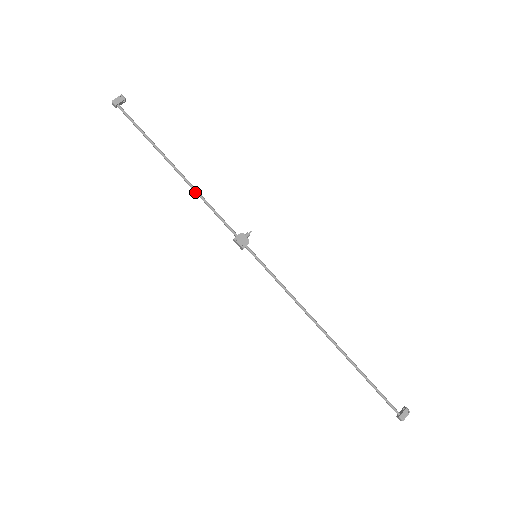
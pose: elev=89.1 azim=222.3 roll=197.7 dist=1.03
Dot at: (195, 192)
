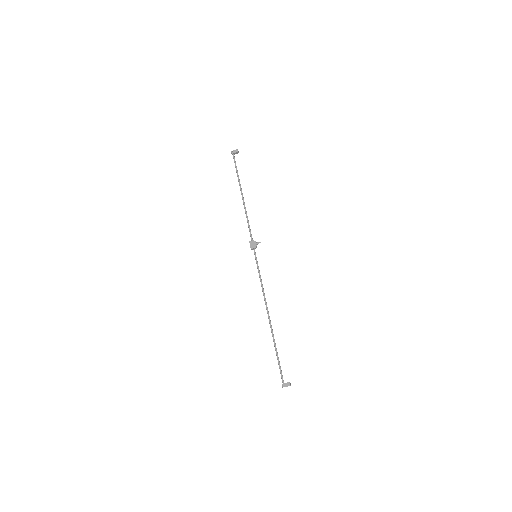
Dot at: (245, 210)
